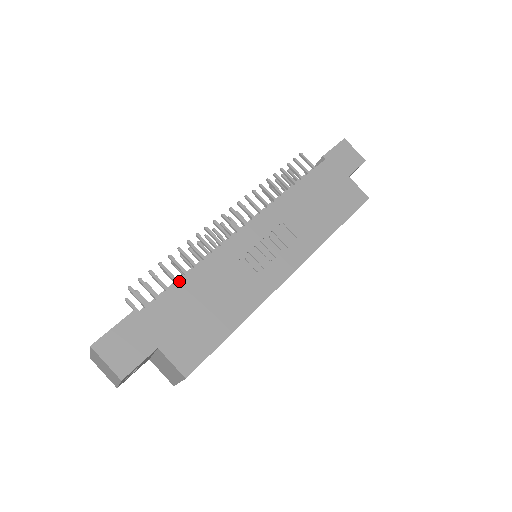
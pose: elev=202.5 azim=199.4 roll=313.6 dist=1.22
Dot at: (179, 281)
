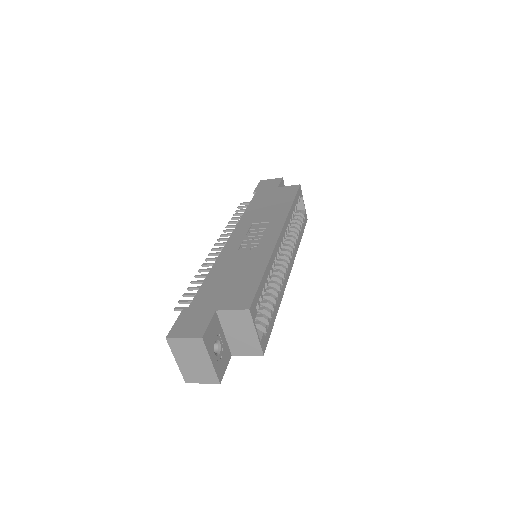
Dot at: (204, 280)
